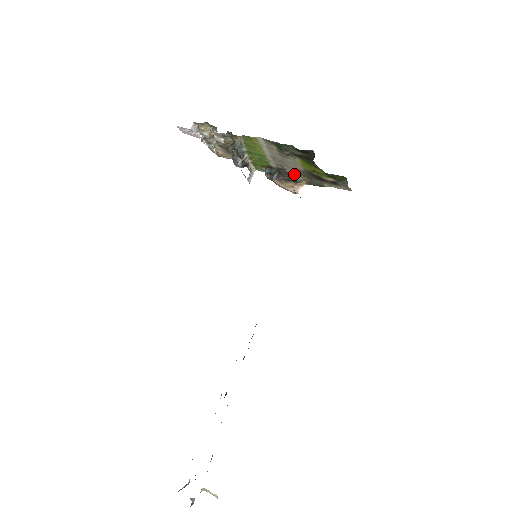
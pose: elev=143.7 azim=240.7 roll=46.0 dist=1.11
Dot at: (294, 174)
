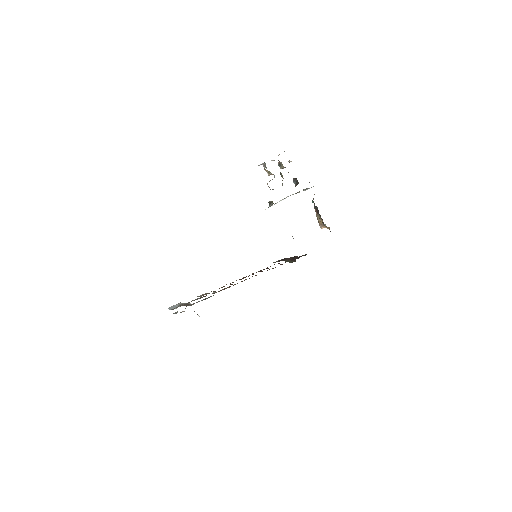
Dot at: (322, 222)
